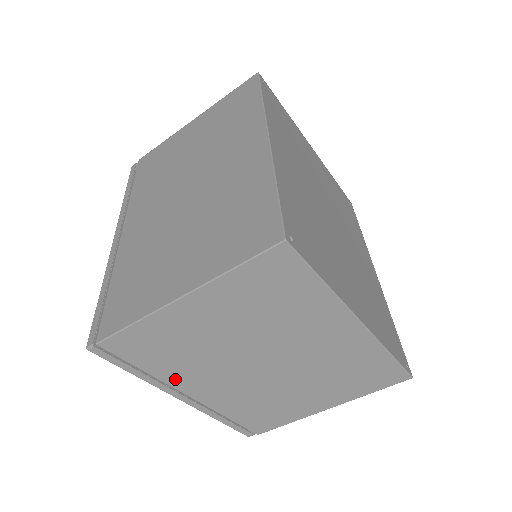
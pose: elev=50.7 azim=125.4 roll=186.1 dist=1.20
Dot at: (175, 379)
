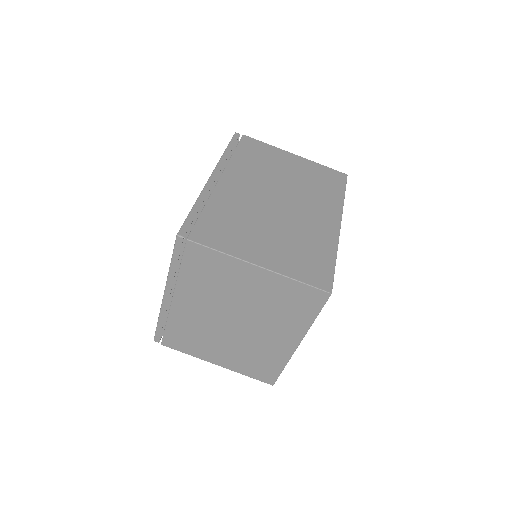
Dot at: (184, 286)
